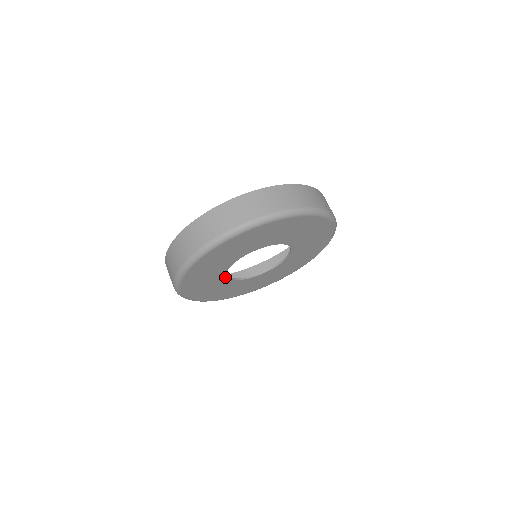
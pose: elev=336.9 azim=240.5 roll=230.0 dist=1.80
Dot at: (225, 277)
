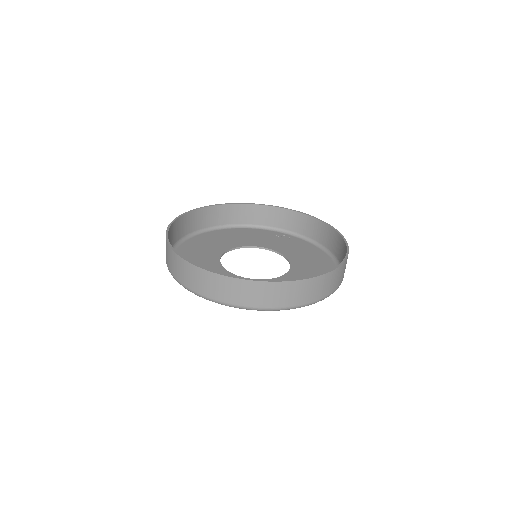
Dot at: (224, 271)
